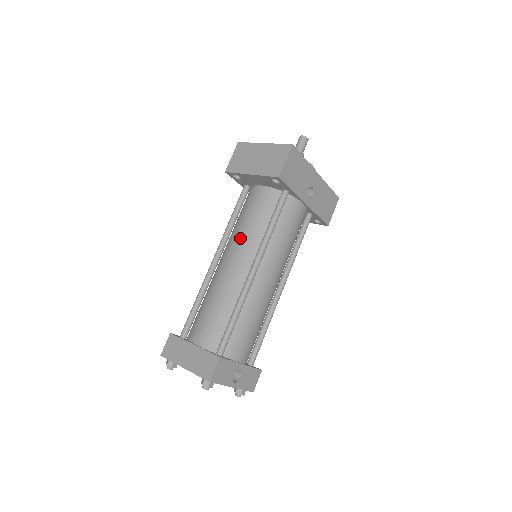
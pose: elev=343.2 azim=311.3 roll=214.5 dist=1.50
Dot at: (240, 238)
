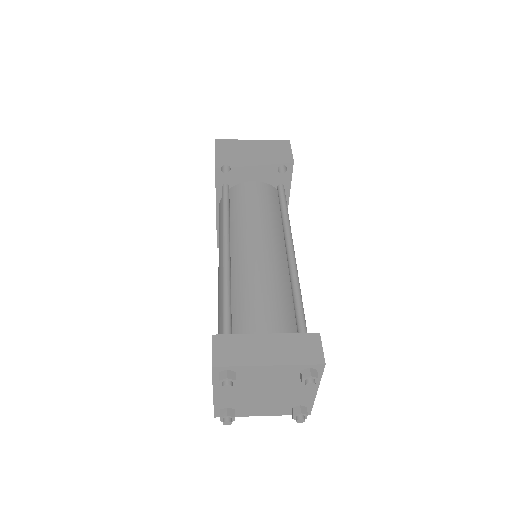
Dot at: (257, 223)
